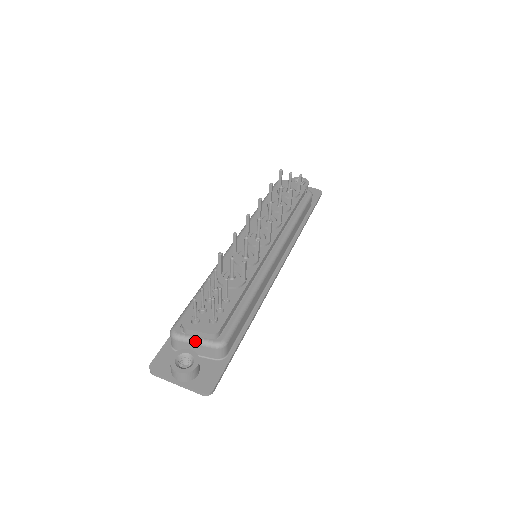
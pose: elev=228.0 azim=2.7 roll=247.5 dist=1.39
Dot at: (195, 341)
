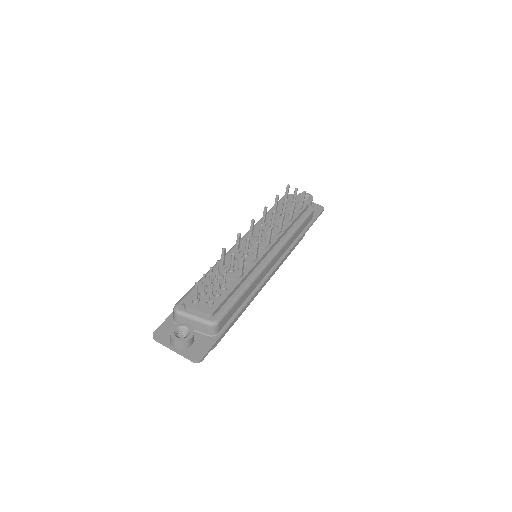
Dot at: (193, 317)
